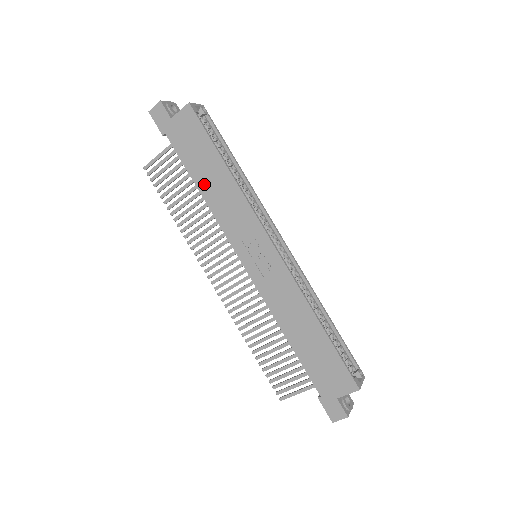
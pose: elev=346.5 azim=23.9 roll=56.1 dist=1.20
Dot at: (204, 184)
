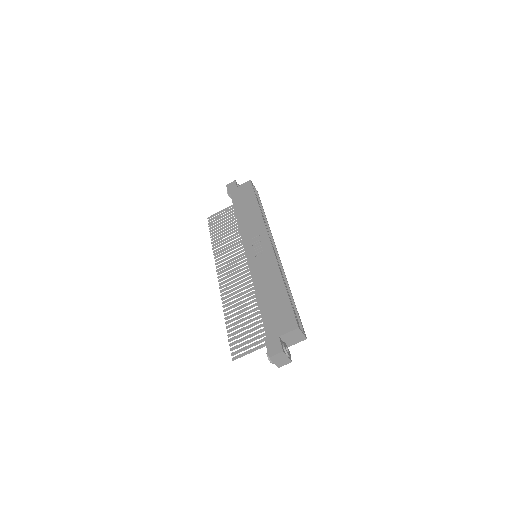
Dot at: (241, 214)
